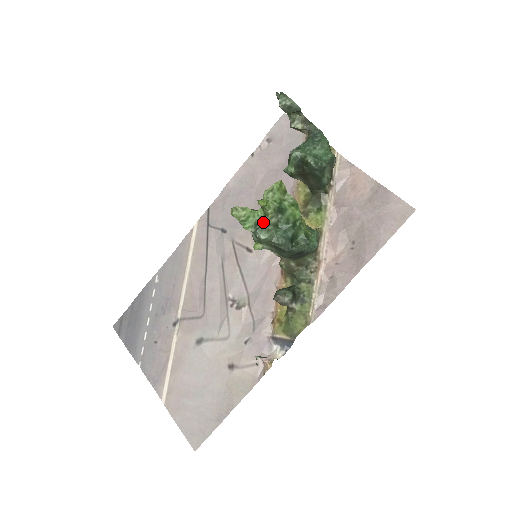
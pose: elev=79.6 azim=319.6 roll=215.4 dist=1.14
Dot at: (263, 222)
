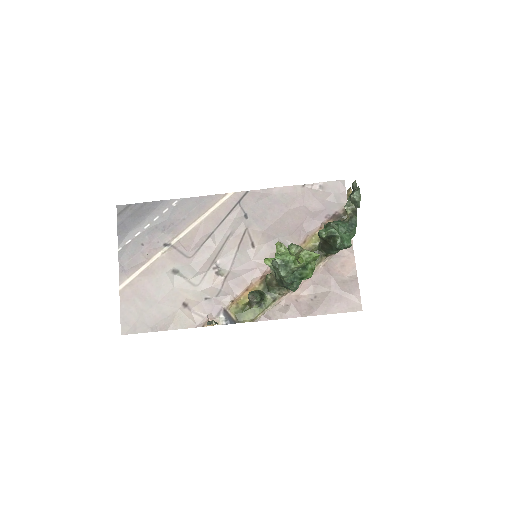
Dot at: (289, 265)
